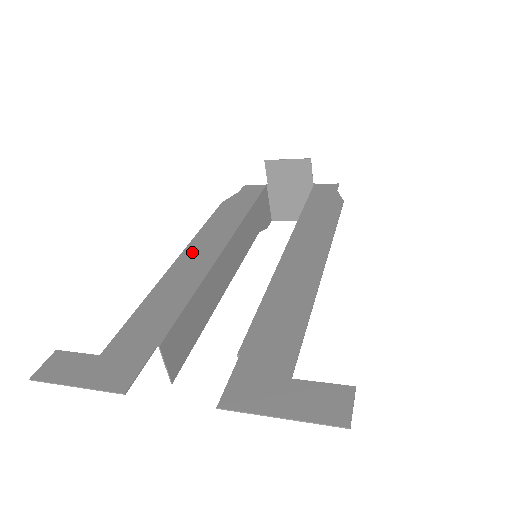
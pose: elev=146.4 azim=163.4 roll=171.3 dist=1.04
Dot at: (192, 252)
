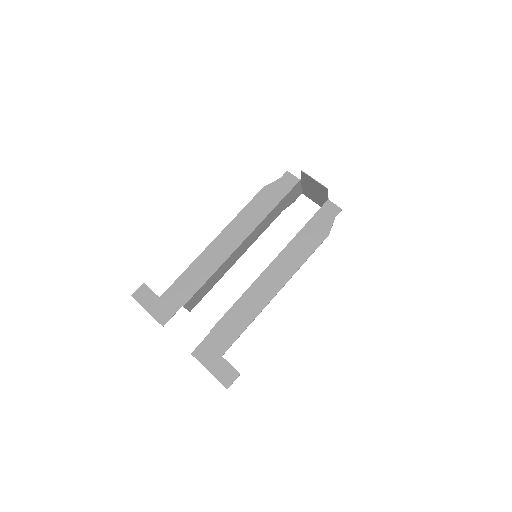
Dot at: (224, 238)
